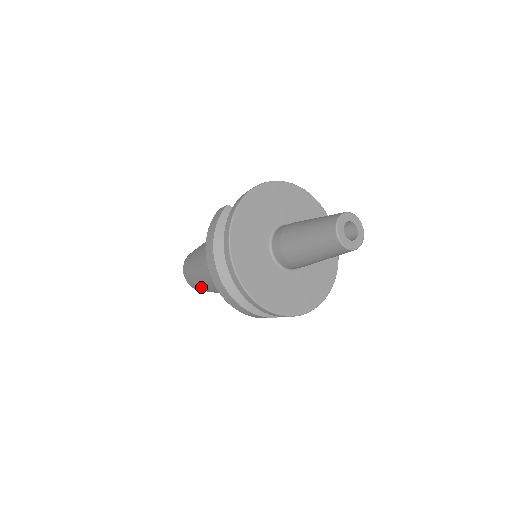
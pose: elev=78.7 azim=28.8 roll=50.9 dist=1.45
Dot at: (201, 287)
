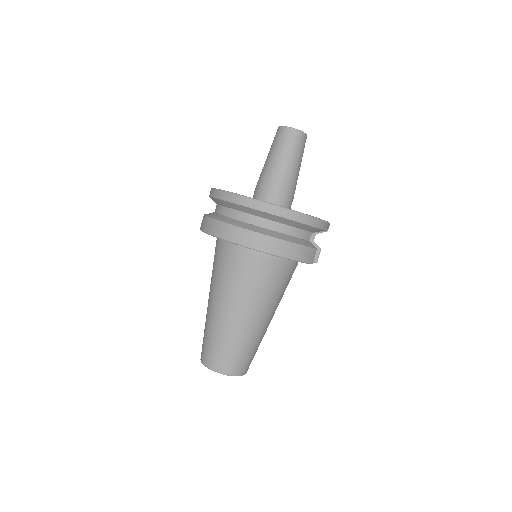
Dot at: (233, 345)
